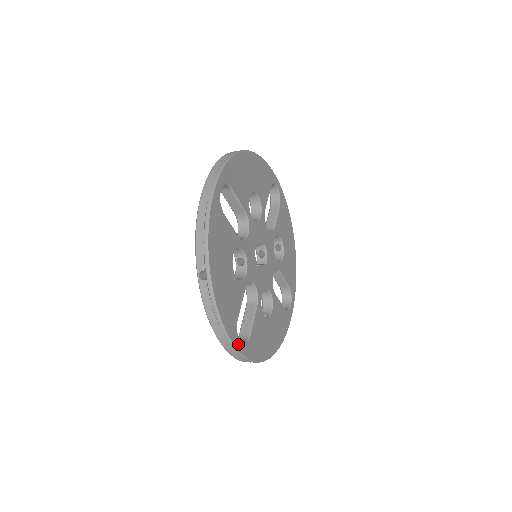
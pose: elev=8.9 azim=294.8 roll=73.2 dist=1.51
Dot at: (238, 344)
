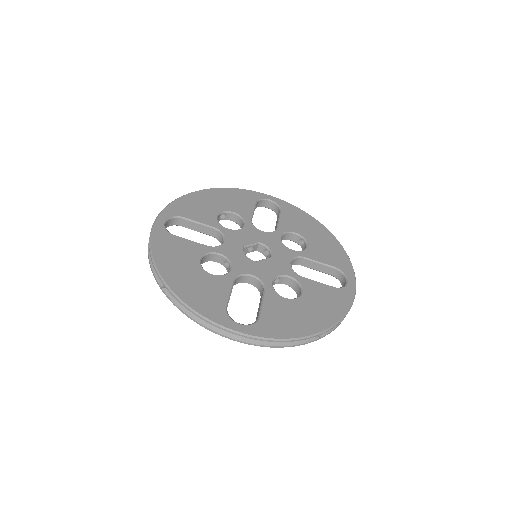
Dot at: (235, 326)
